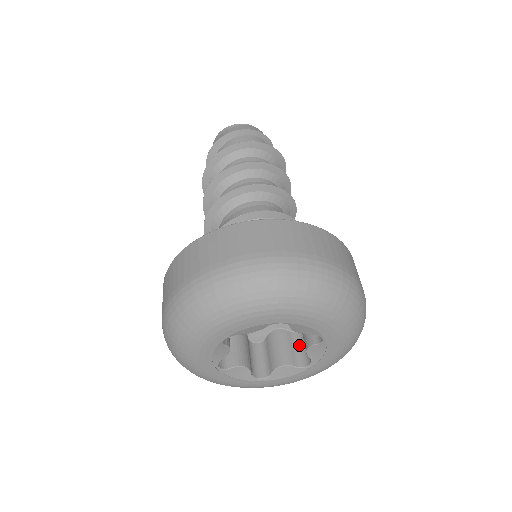
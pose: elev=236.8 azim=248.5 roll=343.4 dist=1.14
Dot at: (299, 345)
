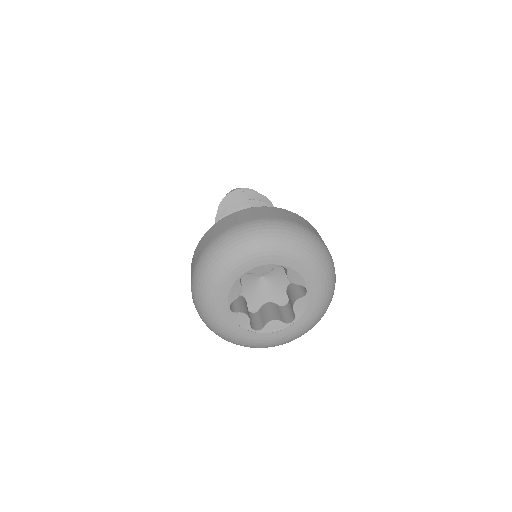
Dot at: (285, 312)
